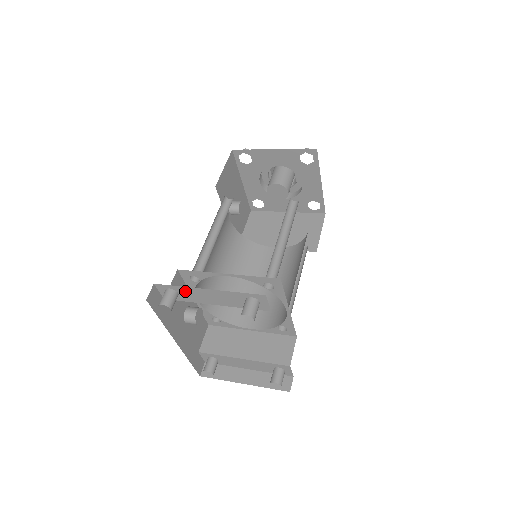
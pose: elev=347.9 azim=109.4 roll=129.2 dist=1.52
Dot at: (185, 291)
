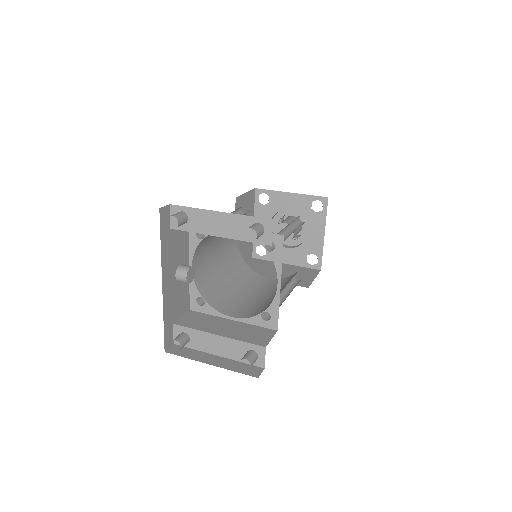
Dot at: (196, 215)
